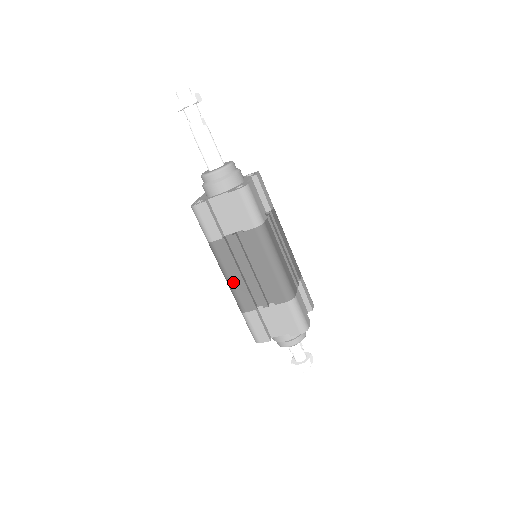
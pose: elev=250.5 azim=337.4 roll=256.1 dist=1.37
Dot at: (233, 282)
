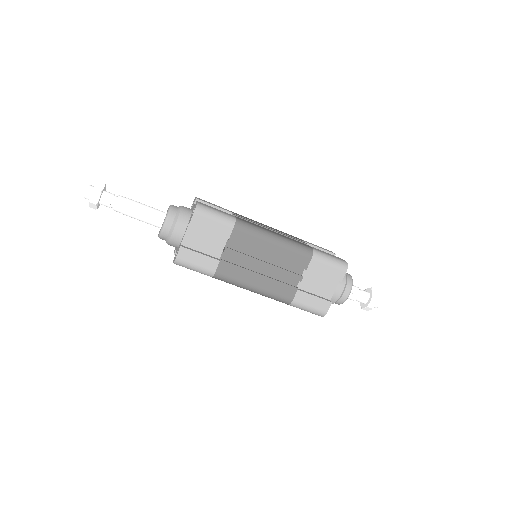
Dot at: occluded
